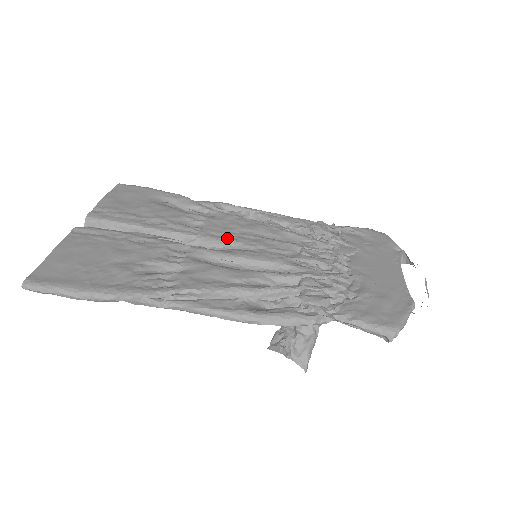
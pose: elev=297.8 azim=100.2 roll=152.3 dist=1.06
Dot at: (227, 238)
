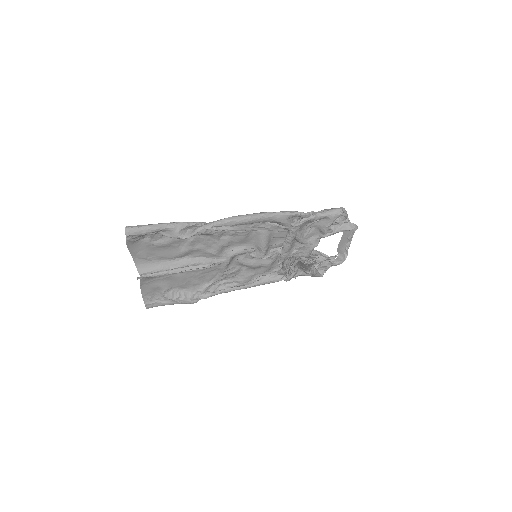
Dot at: (234, 262)
